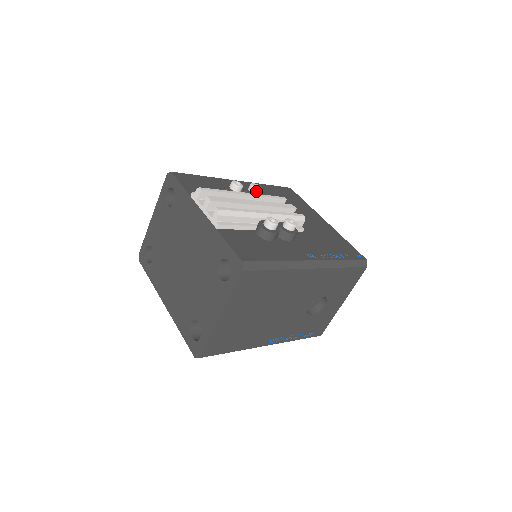
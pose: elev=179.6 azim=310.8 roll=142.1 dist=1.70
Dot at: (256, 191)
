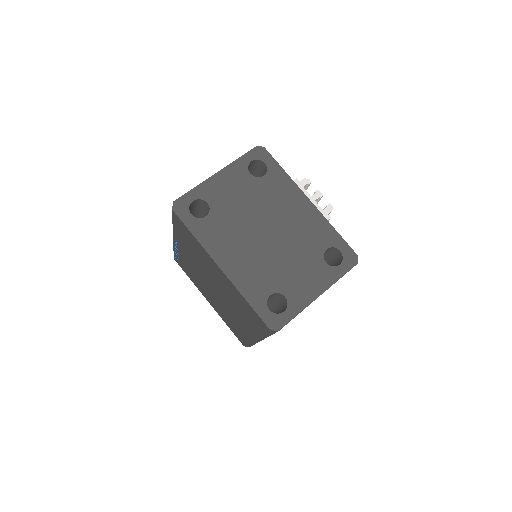
Dot at: occluded
